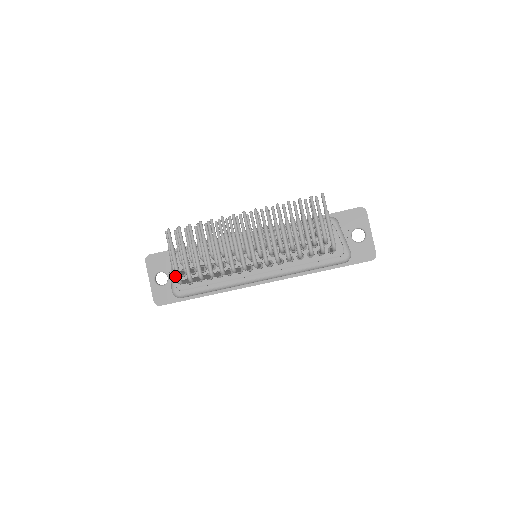
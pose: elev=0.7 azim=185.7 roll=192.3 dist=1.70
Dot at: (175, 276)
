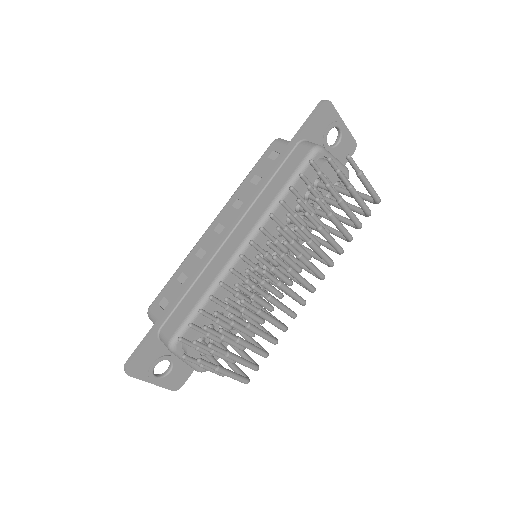
Dot at: occluded
